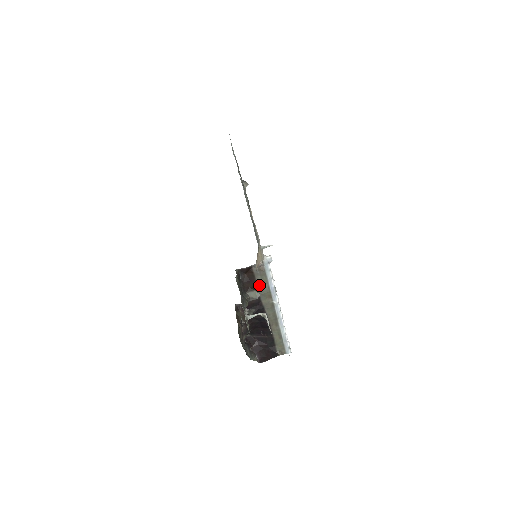
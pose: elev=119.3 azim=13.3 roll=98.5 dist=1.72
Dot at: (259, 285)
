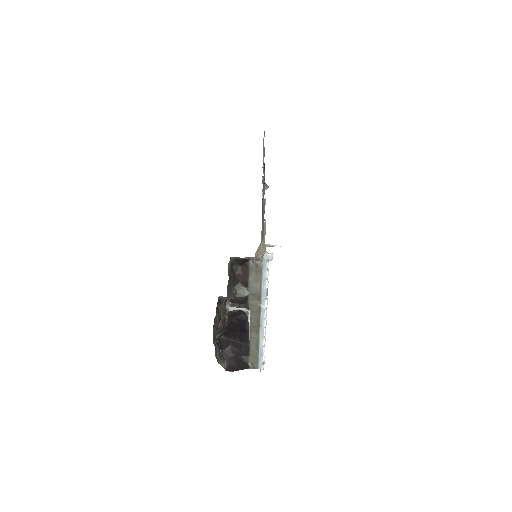
Dot at: (251, 282)
